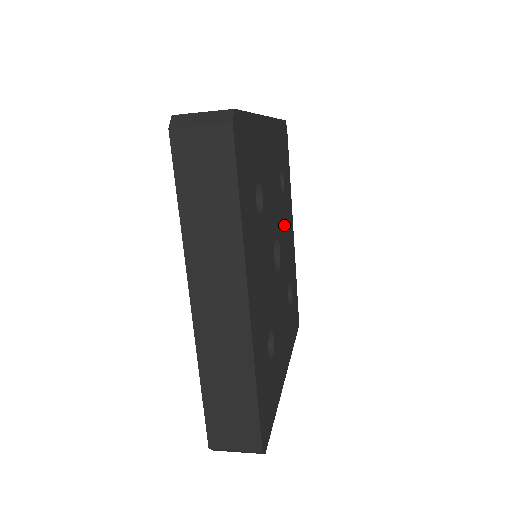
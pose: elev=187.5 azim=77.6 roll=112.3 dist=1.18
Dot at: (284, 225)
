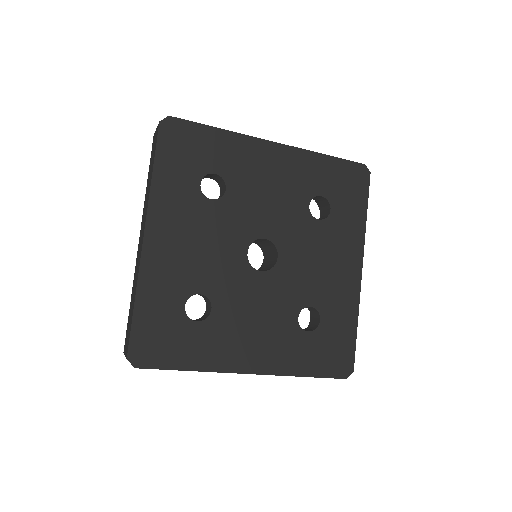
Dot at: (311, 246)
